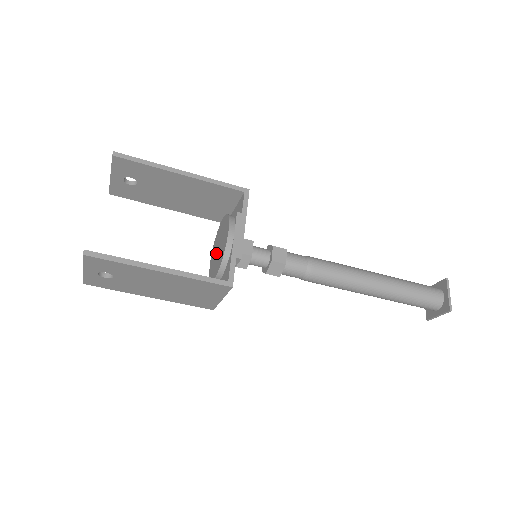
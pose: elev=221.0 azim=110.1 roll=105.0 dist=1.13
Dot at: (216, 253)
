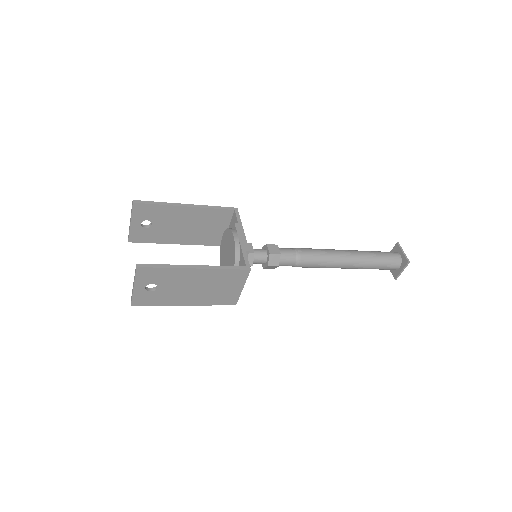
Dot at: (226, 261)
